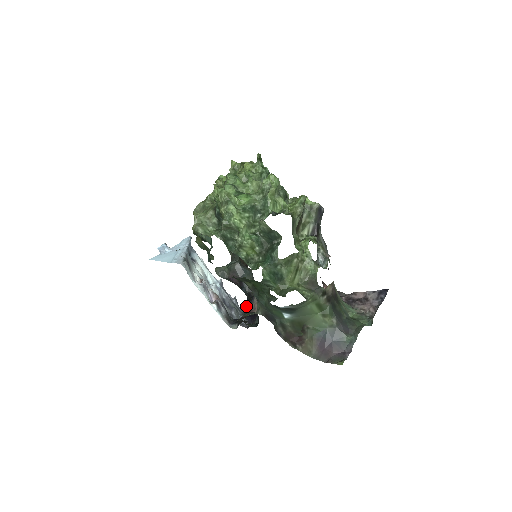
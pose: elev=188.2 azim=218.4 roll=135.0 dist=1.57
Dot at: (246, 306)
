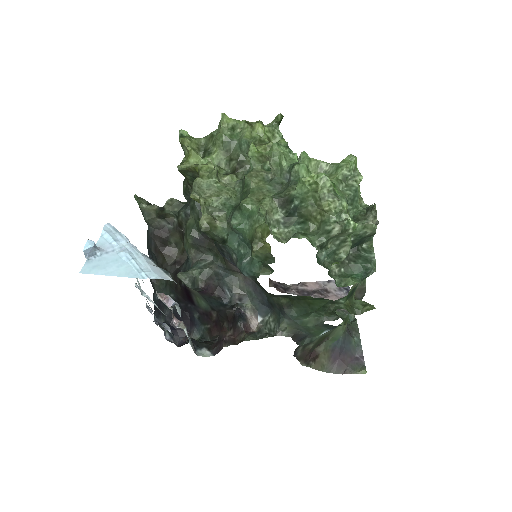
Dot at: (240, 325)
